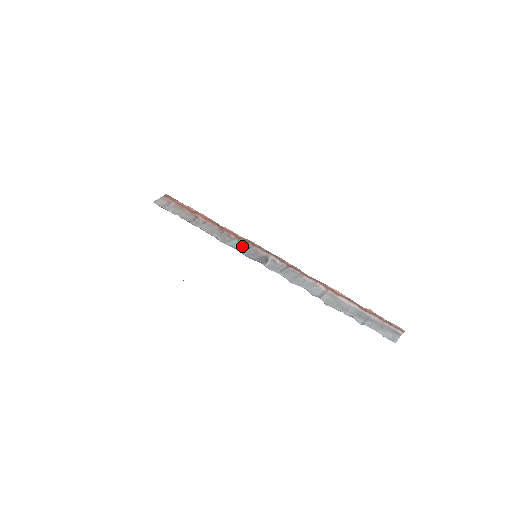
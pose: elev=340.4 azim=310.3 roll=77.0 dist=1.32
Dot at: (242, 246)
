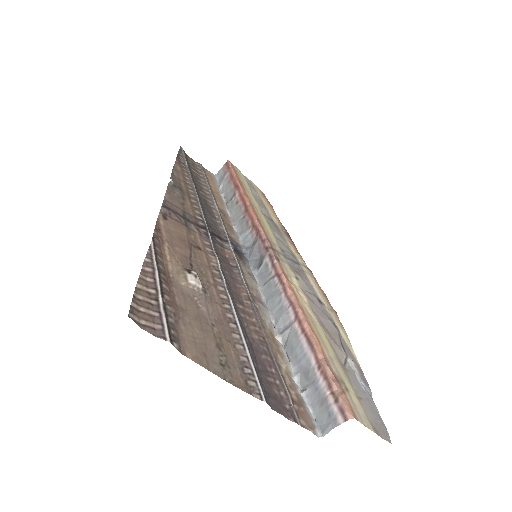
Dot at: (251, 239)
